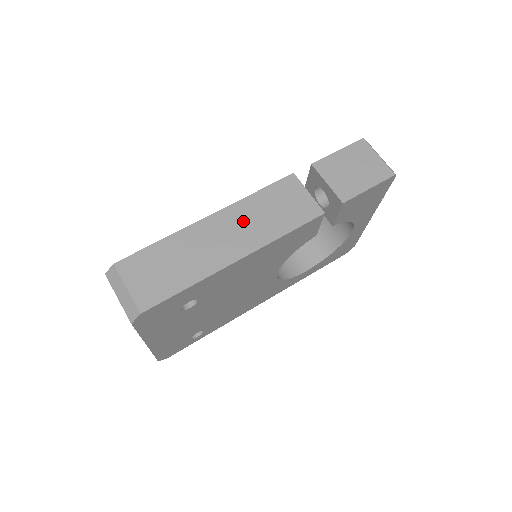
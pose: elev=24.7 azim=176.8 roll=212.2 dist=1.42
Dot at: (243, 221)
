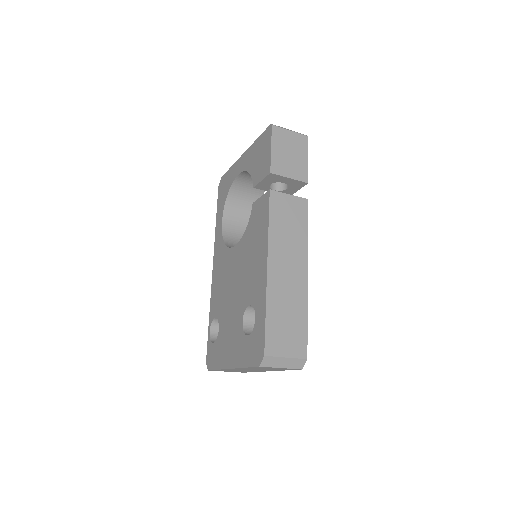
Dot at: (284, 250)
